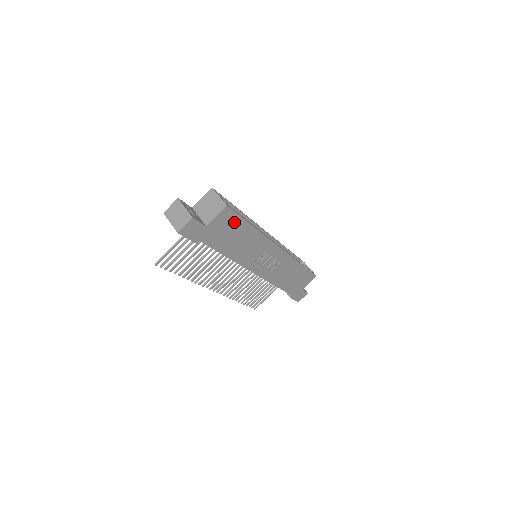
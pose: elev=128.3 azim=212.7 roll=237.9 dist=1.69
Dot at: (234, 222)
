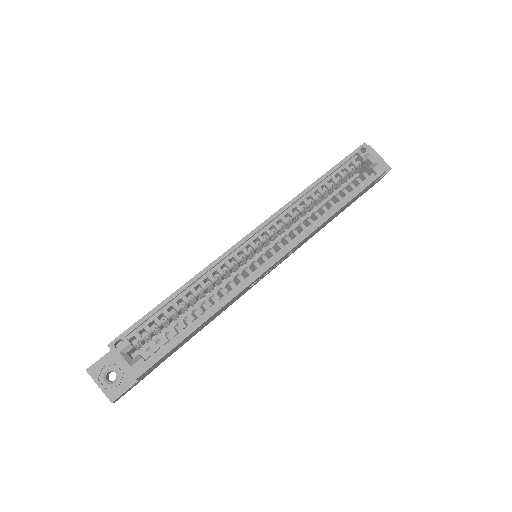
Dot at: occluded
